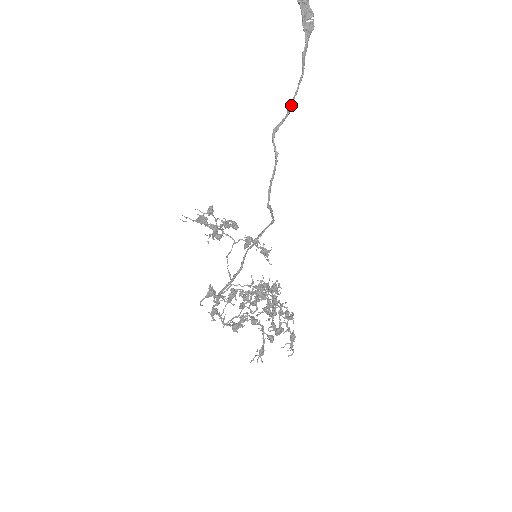
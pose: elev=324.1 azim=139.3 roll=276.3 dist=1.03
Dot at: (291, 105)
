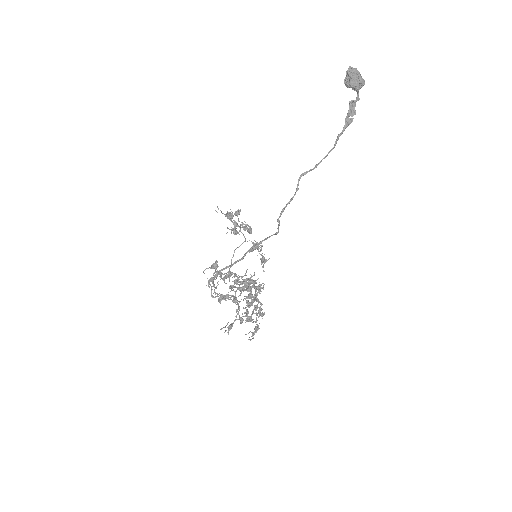
Dot at: (319, 163)
